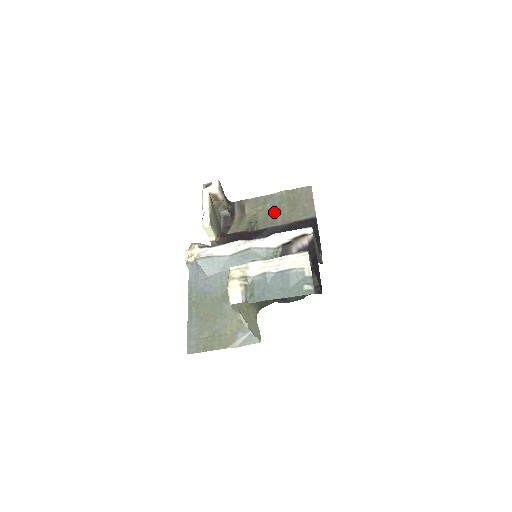
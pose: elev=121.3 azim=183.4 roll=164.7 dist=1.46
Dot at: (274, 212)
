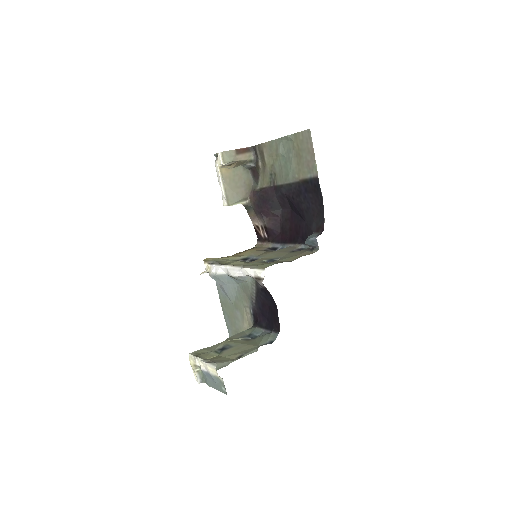
Dot at: (285, 164)
